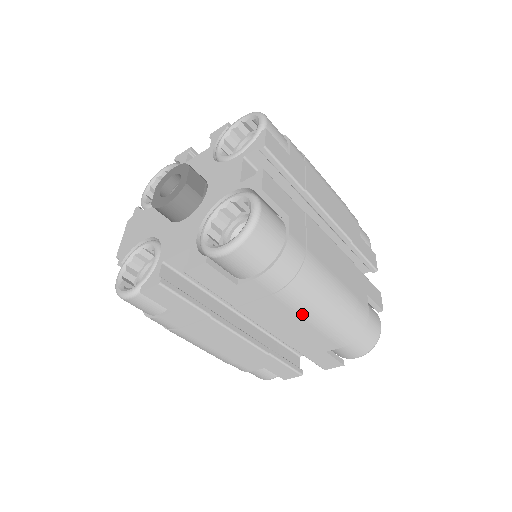
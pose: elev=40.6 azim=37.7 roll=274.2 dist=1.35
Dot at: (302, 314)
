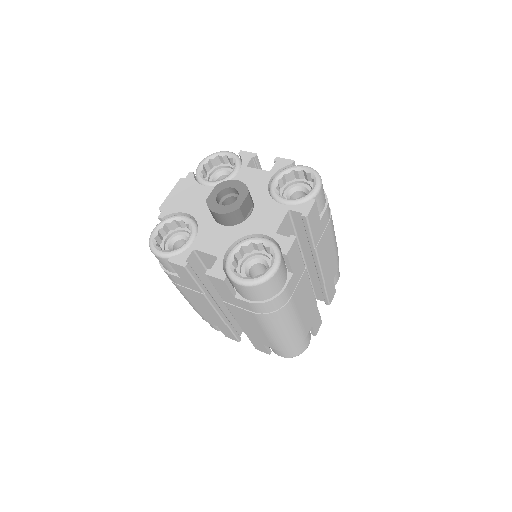
Dot at: (263, 328)
